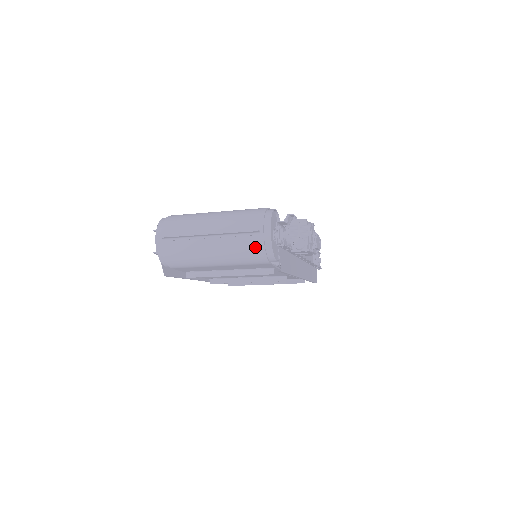
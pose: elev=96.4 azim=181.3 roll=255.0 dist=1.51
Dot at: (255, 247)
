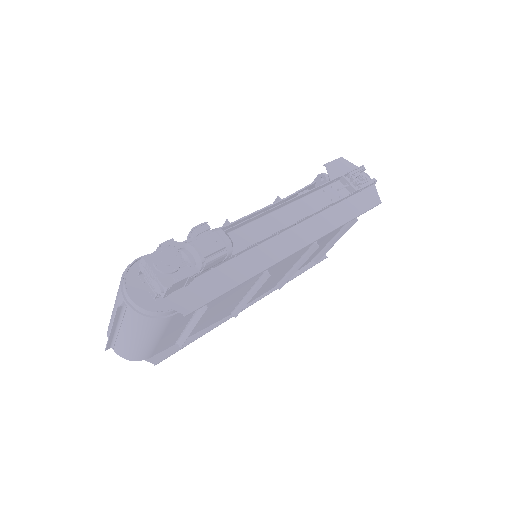
Dot at: (137, 318)
